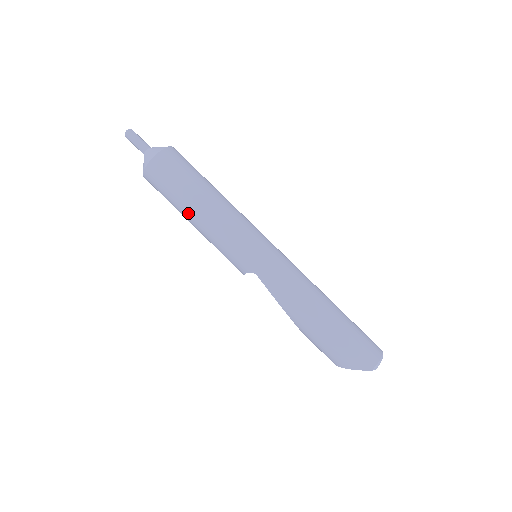
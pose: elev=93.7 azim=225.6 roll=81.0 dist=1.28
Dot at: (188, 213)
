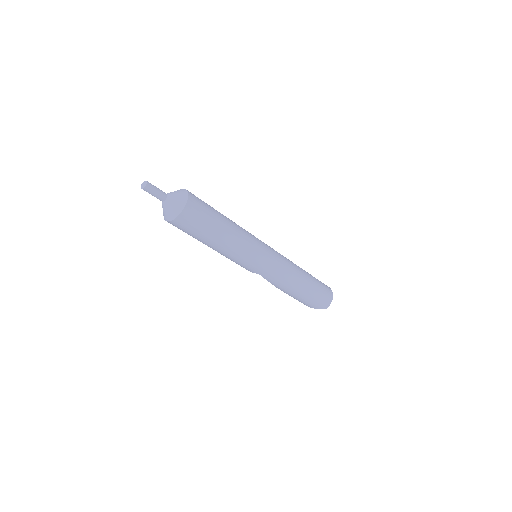
Dot at: (208, 245)
